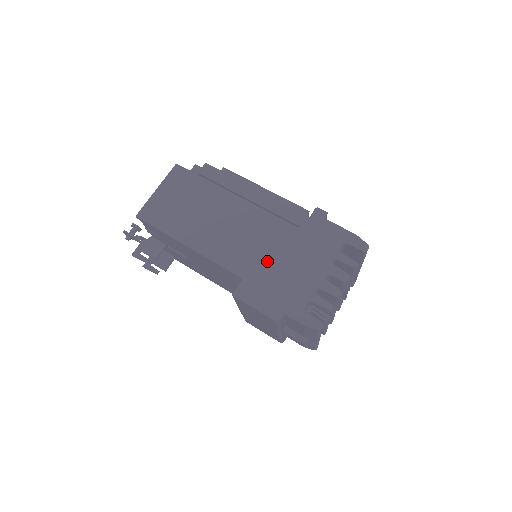
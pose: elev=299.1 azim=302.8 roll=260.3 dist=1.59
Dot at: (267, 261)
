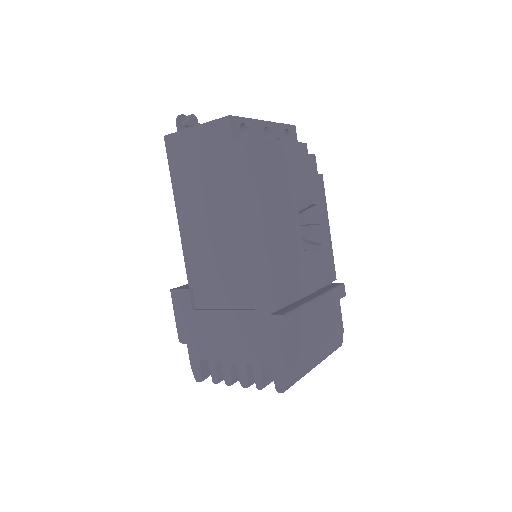
Dot at: (214, 298)
